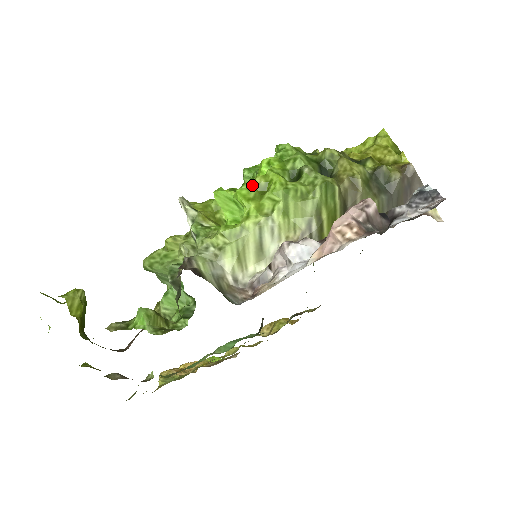
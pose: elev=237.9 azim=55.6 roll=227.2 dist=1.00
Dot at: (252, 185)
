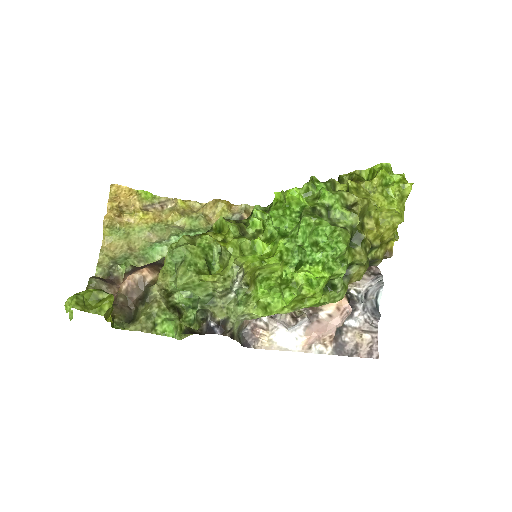
Dot at: (301, 295)
